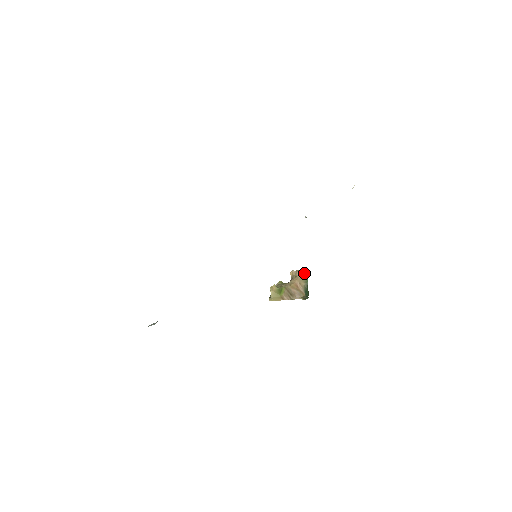
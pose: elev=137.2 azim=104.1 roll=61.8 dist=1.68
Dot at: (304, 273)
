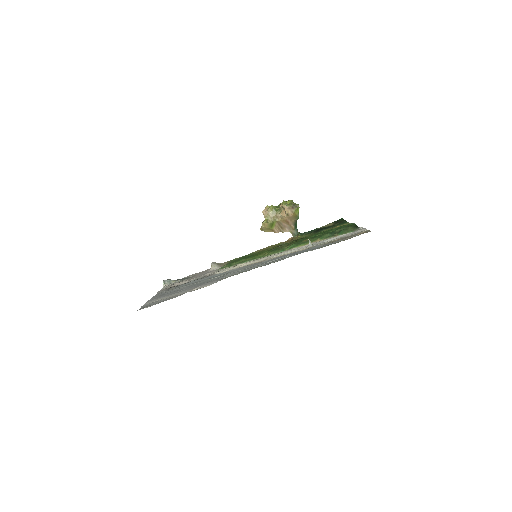
Dot at: (296, 213)
